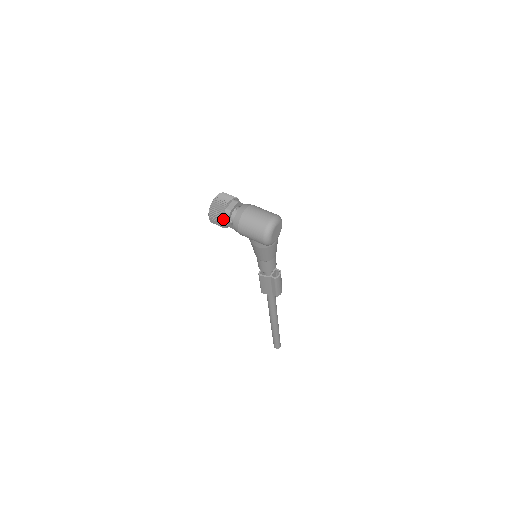
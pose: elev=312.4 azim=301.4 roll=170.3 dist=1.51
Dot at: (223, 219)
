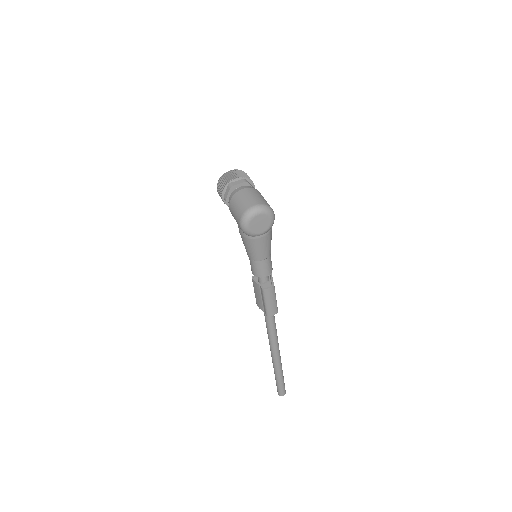
Dot at: (225, 193)
